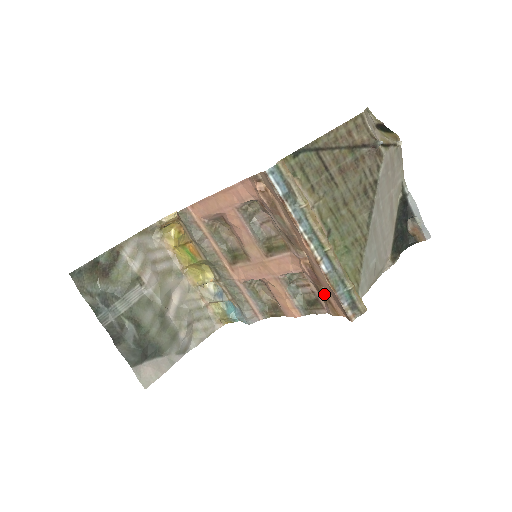
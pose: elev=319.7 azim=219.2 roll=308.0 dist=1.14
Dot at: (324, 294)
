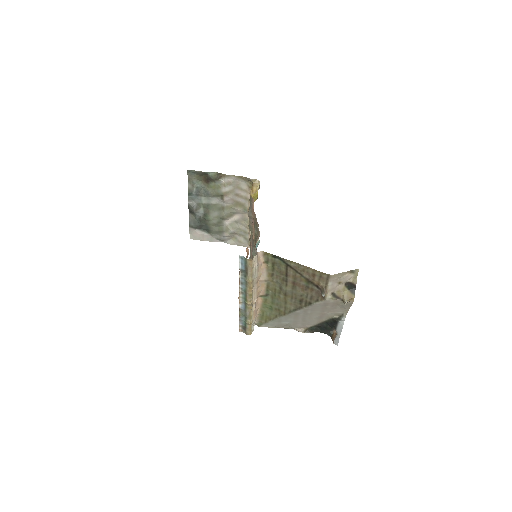
Dot at: occluded
